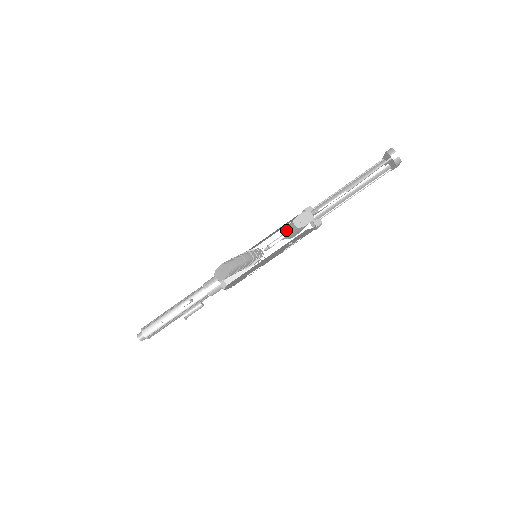
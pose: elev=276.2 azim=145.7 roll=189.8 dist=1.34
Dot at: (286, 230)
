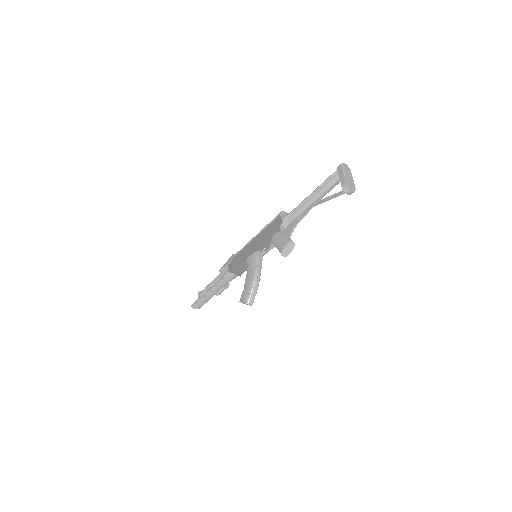
Dot at: (275, 246)
